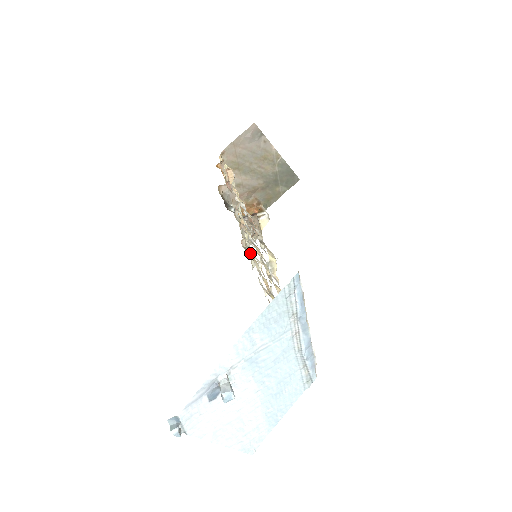
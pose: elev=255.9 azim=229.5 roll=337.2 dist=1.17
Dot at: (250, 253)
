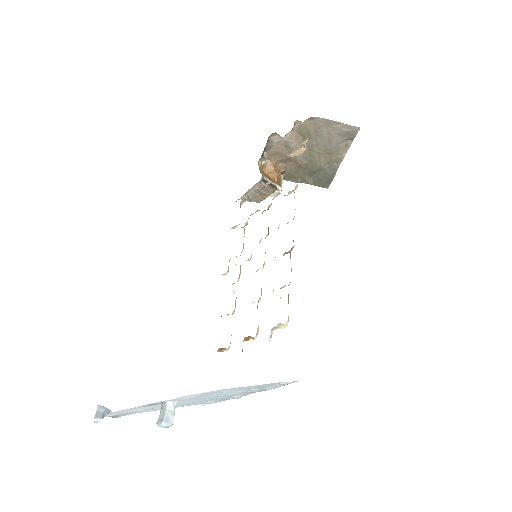
Dot at: occluded
